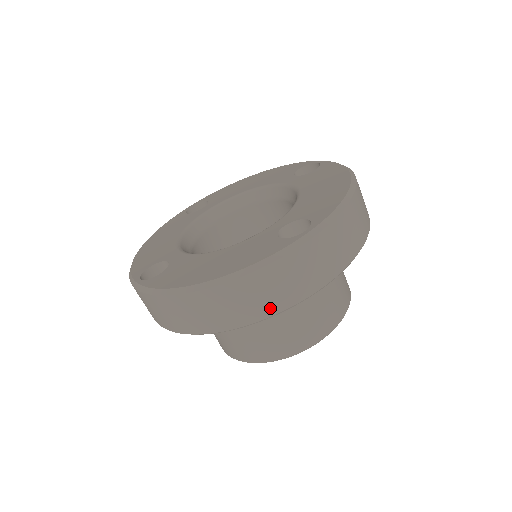
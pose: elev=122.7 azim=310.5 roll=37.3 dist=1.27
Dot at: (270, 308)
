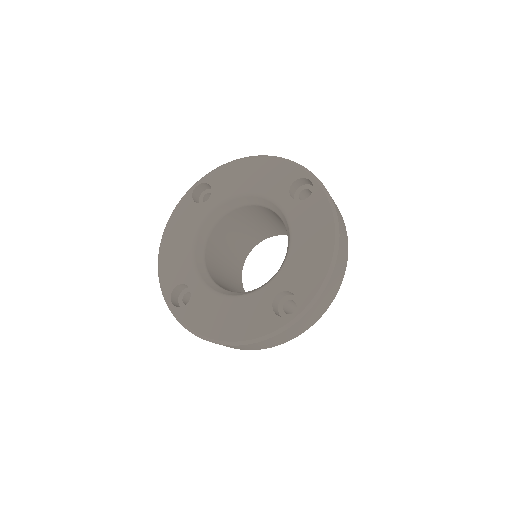
Dot at: (267, 347)
